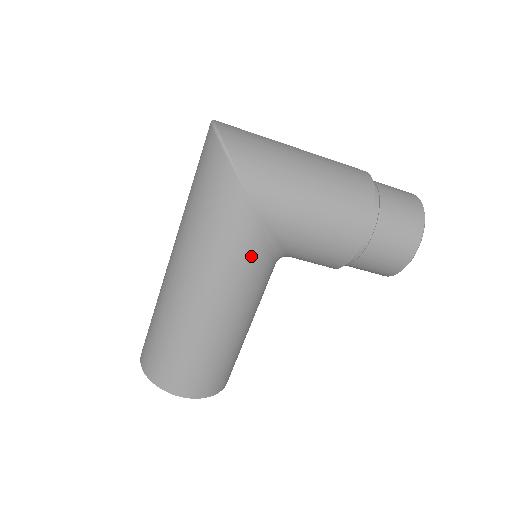
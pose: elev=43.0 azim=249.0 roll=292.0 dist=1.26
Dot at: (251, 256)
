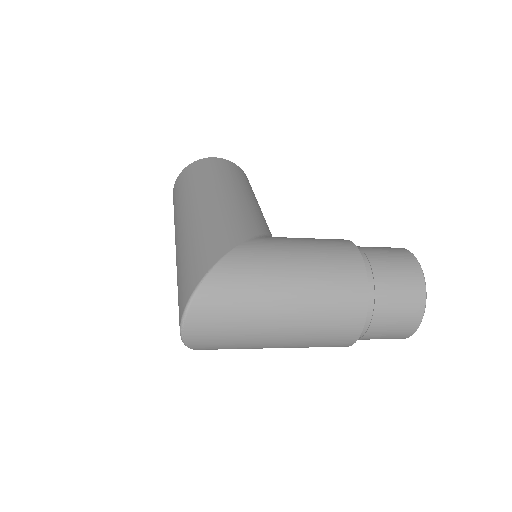
Dot at: occluded
